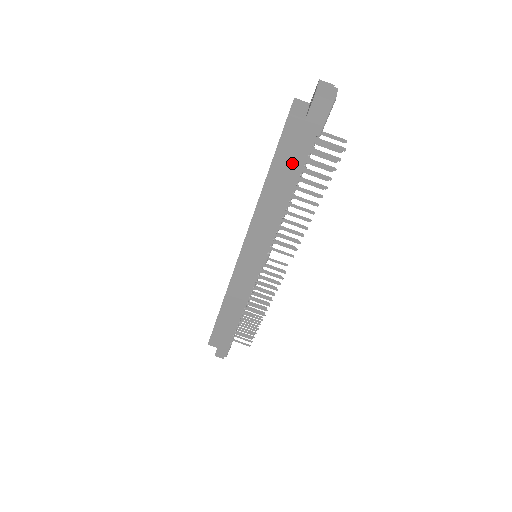
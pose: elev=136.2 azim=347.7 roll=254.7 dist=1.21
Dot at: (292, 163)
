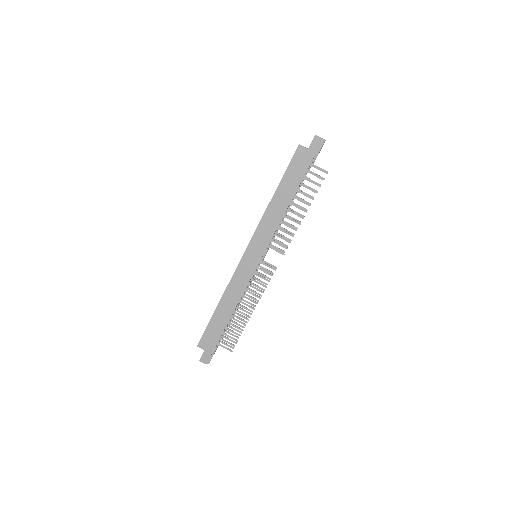
Dot at: (296, 177)
